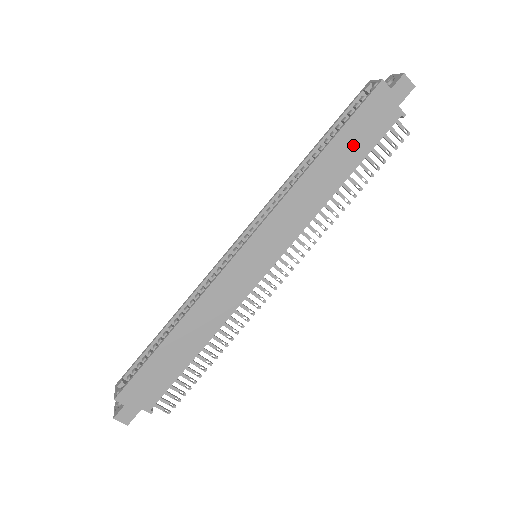
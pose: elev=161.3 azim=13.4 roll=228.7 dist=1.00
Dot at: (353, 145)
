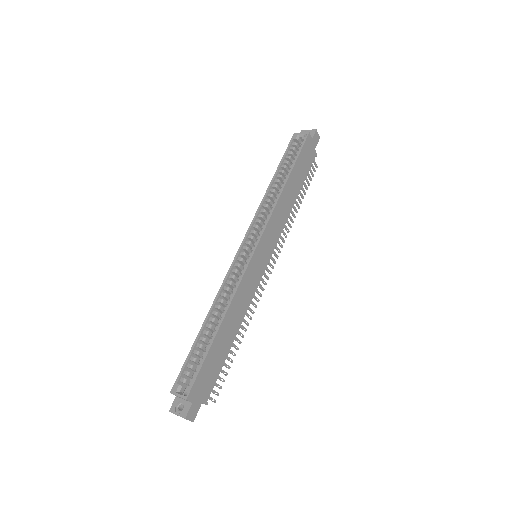
Dot at: (300, 173)
